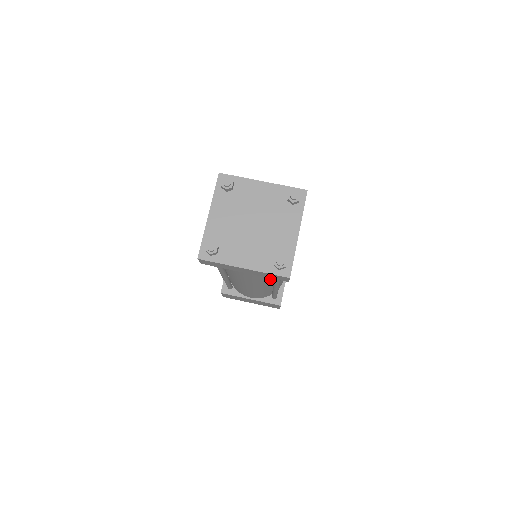
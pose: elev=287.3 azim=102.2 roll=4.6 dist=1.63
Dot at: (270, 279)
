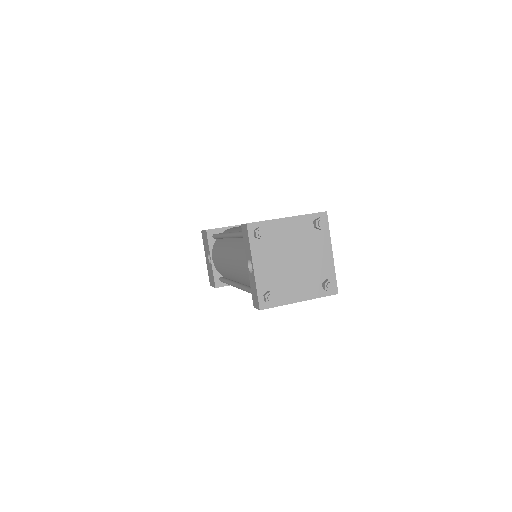
Dot at: occluded
